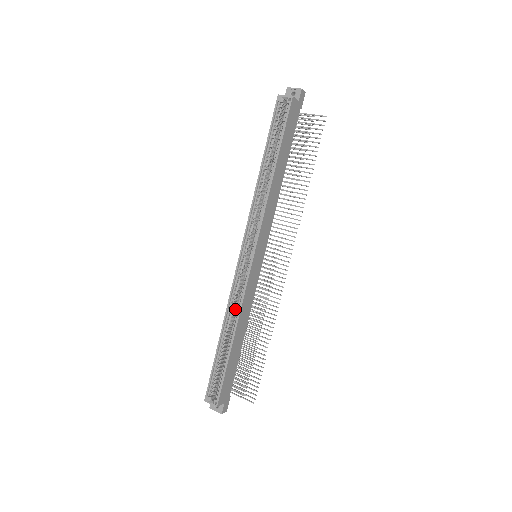
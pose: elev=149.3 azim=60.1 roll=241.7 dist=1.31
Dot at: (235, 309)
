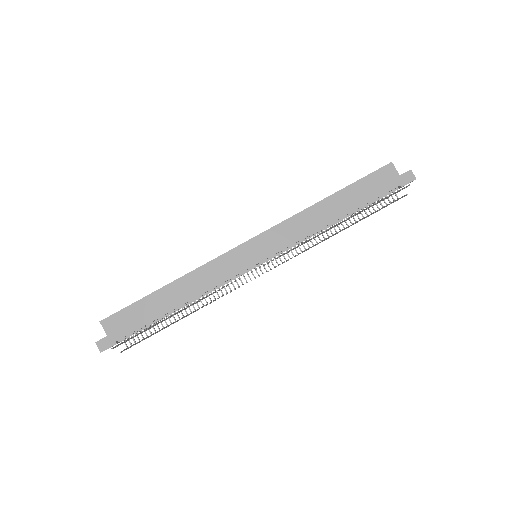
Dot at: occluded
